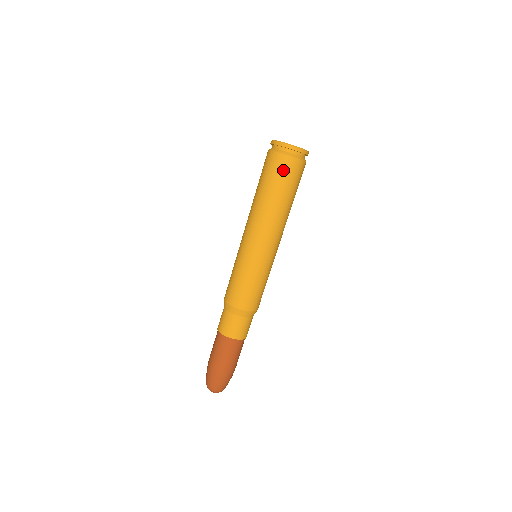
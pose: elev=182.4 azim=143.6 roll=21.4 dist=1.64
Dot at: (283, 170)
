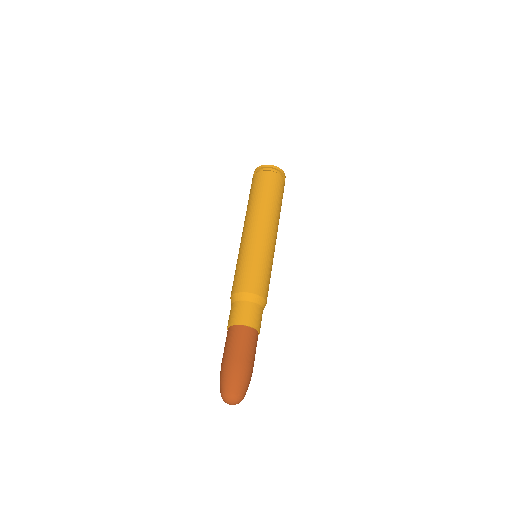
Dot at: (259, 181)
